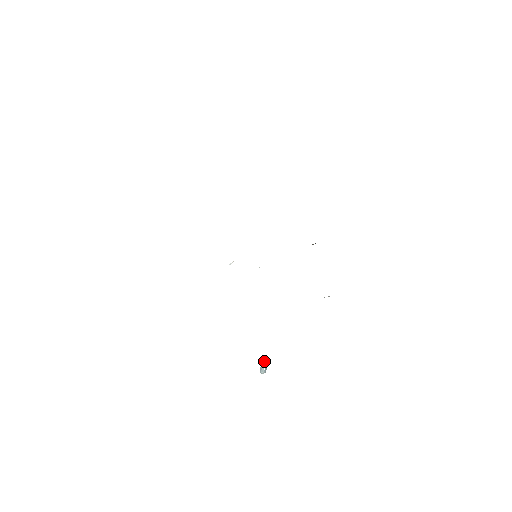
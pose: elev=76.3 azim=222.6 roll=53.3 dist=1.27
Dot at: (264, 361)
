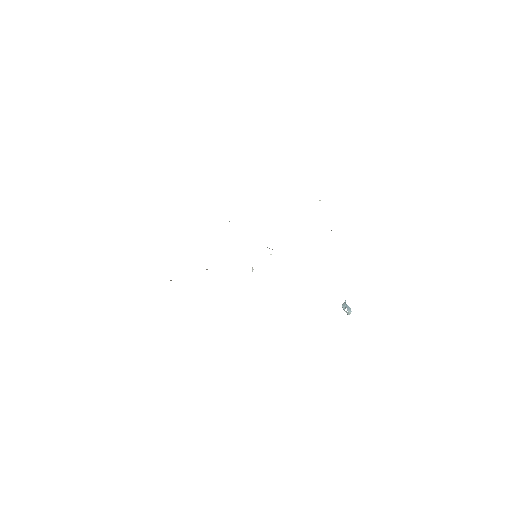
Dot at: (343, 305)
